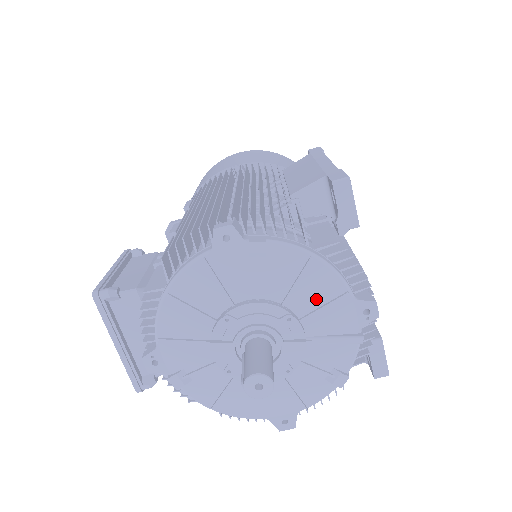
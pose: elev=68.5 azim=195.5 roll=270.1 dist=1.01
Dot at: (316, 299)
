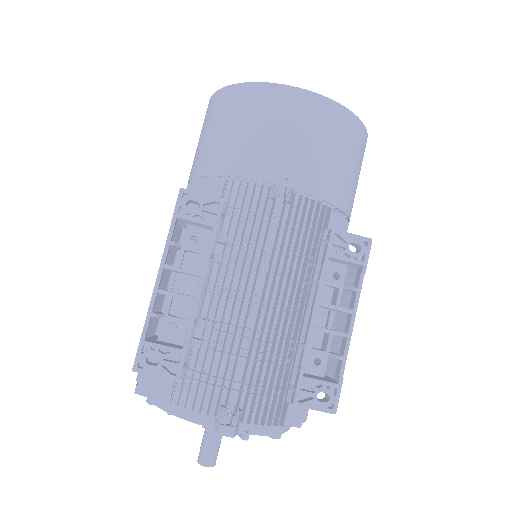
Dot at: occluded
